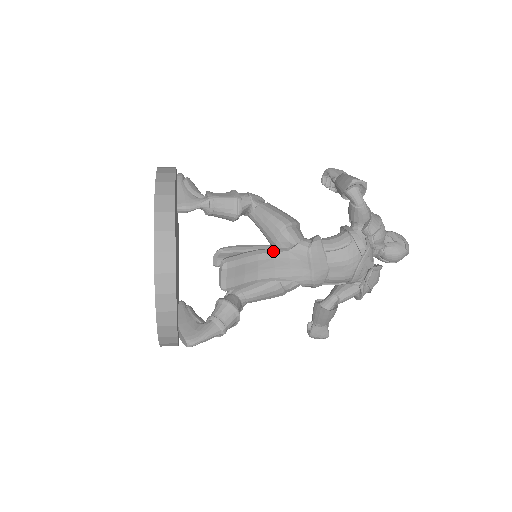
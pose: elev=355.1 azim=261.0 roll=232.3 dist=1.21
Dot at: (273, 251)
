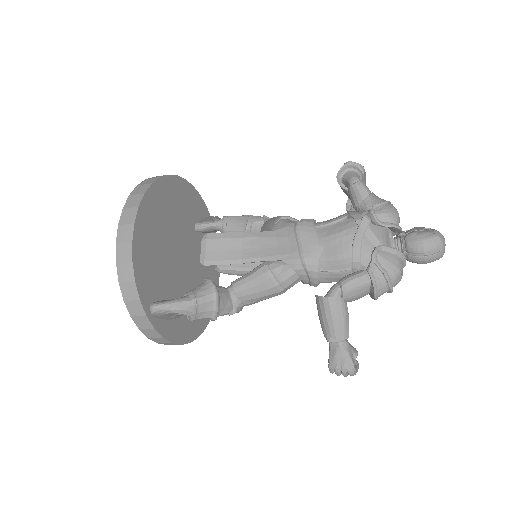
Dot at: (260, 232)
